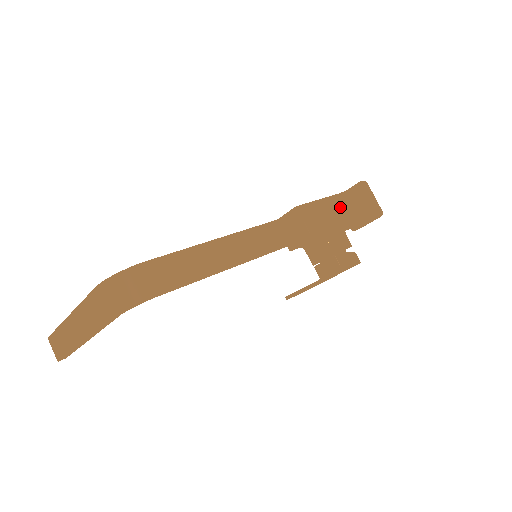
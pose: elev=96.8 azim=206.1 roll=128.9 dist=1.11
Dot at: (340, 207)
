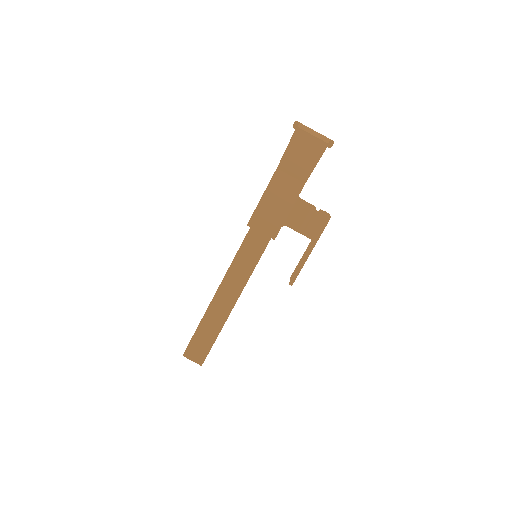
Dot at: (285, 181)
